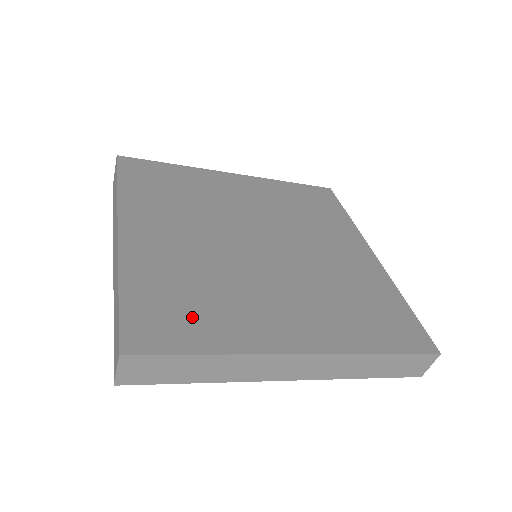
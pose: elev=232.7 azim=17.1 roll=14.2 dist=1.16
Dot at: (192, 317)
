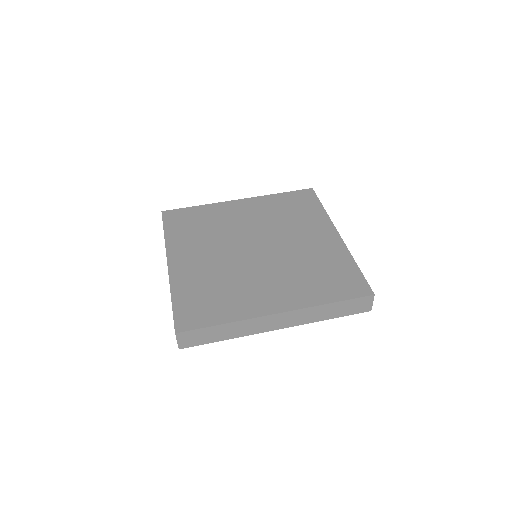
Dot at: (212, 306)
